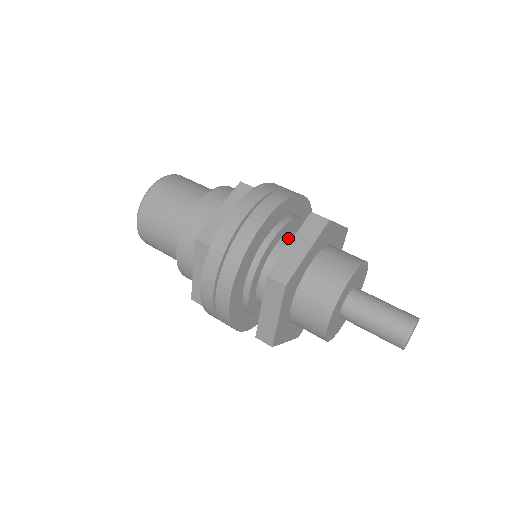
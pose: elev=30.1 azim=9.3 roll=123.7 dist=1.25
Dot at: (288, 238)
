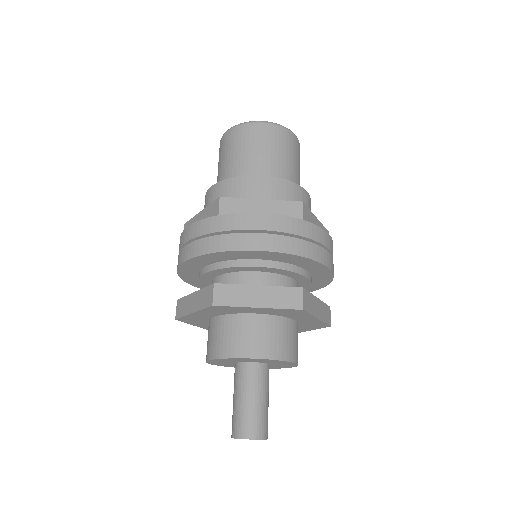
Dot at: (274, 278)
